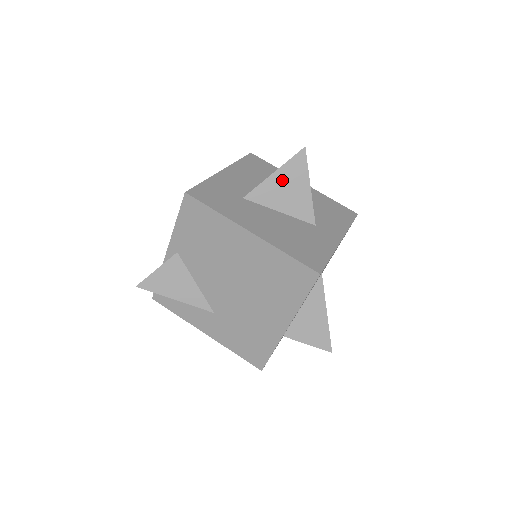
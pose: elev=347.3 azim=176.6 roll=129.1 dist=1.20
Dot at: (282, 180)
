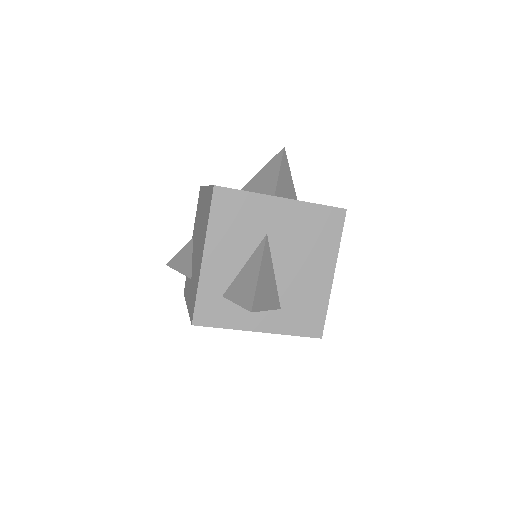
Dot at: (264, 173)
